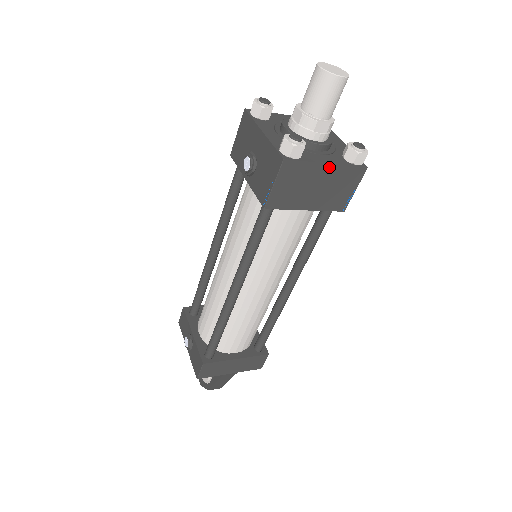
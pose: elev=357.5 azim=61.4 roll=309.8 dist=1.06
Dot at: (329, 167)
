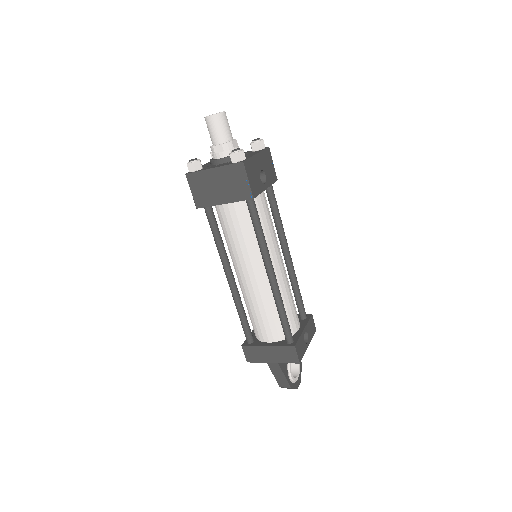
Dot at: (216, 170)
